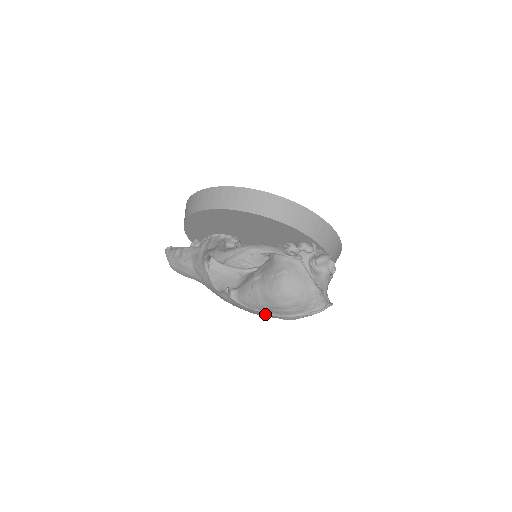
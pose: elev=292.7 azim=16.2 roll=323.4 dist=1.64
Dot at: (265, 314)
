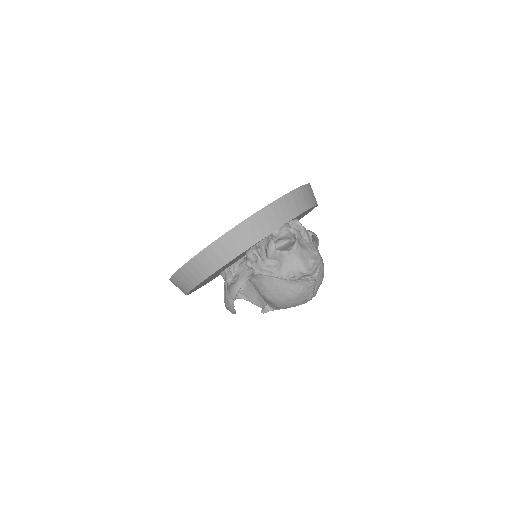
Dot at: occluded
